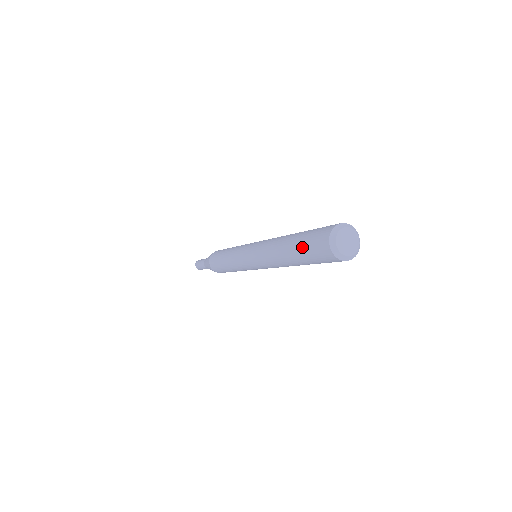
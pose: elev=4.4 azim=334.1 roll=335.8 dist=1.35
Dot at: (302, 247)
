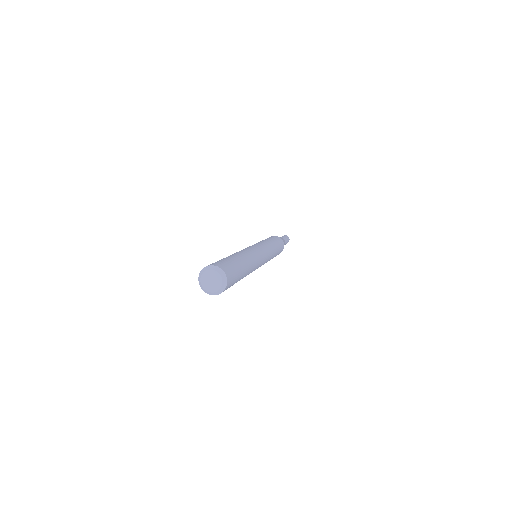
Dot at: occluded
